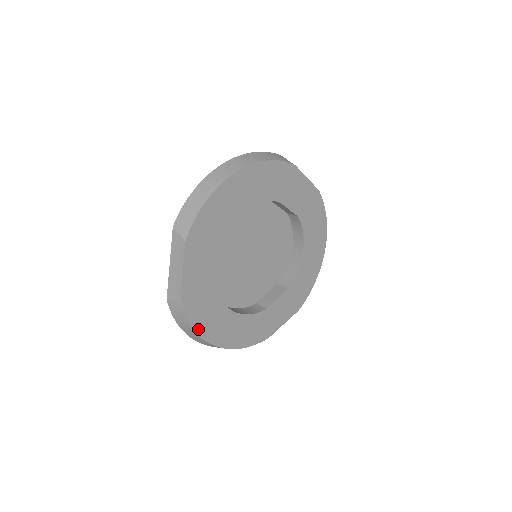
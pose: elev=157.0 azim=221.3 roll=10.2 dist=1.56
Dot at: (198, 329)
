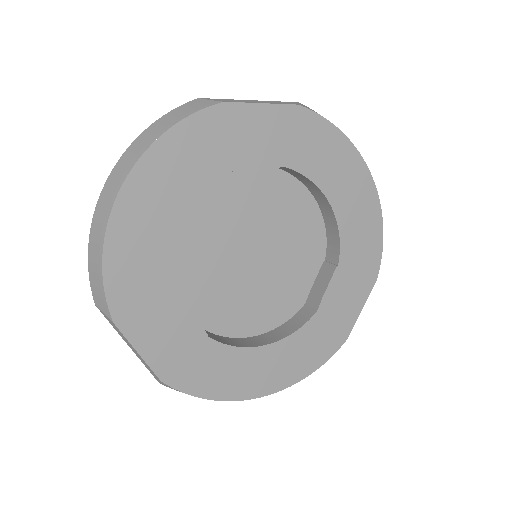
Dot at: (221, 396)
